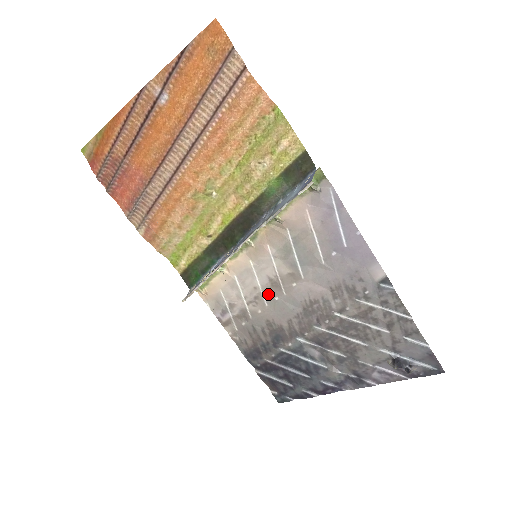
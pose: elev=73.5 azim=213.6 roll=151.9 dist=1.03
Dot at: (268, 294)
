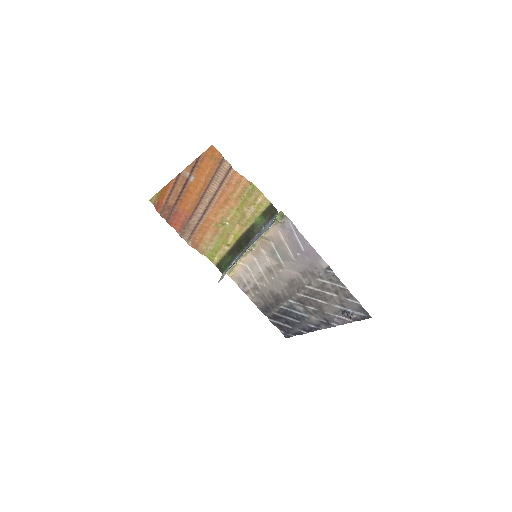
Dot at: (267, 276)
